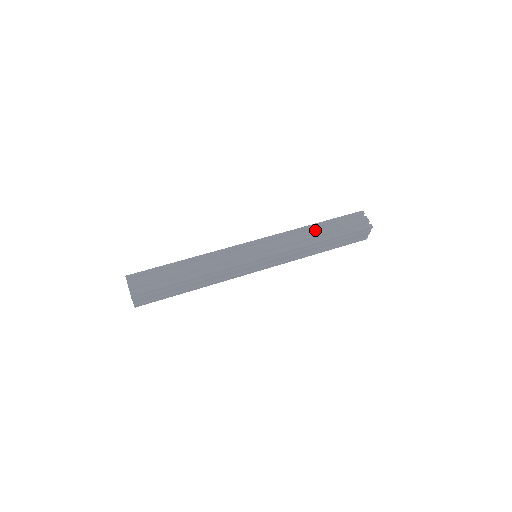
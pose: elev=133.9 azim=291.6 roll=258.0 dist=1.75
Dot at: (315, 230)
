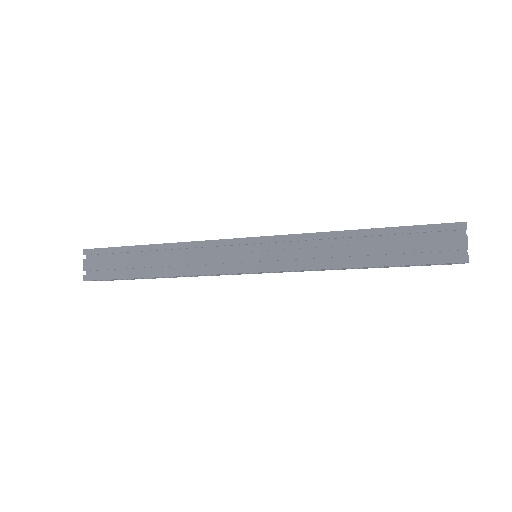
Dot at: occluded
